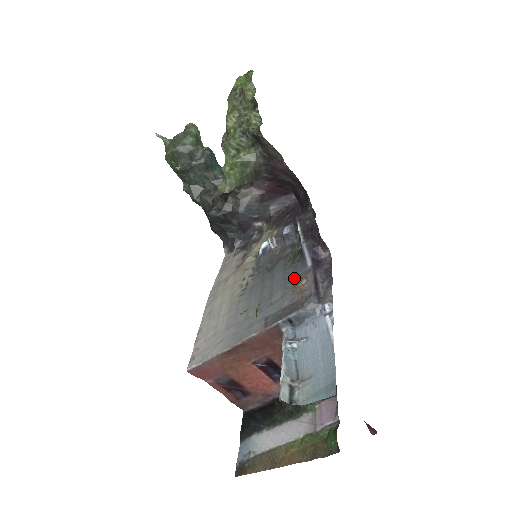
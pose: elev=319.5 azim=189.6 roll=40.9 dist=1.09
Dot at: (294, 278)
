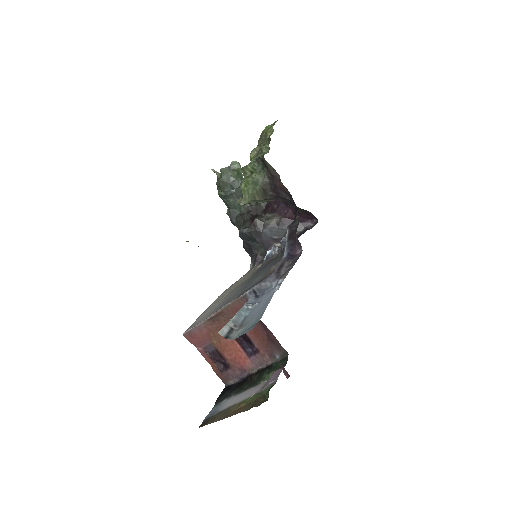
Dot at: occluded
